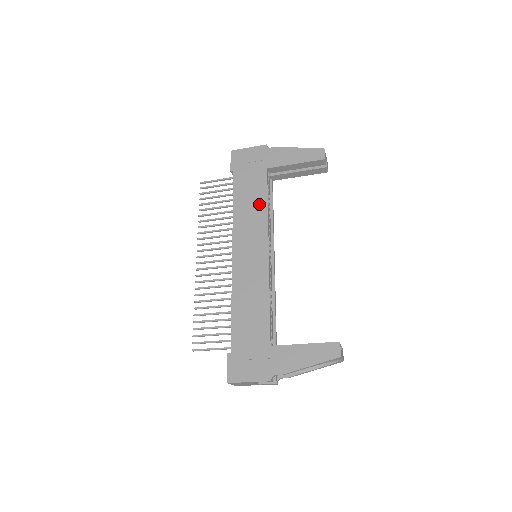
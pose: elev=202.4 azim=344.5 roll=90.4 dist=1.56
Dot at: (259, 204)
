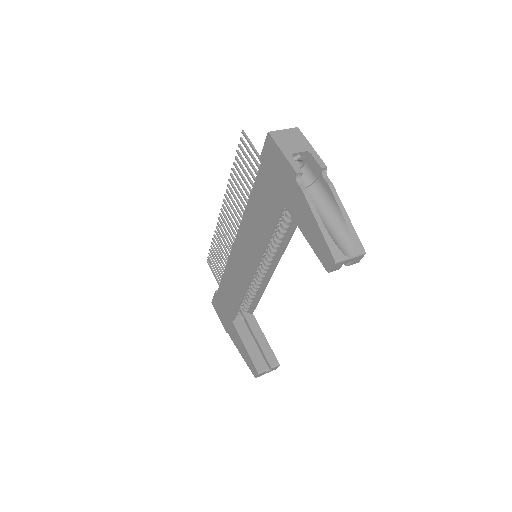
Dot at: (263, 230)
